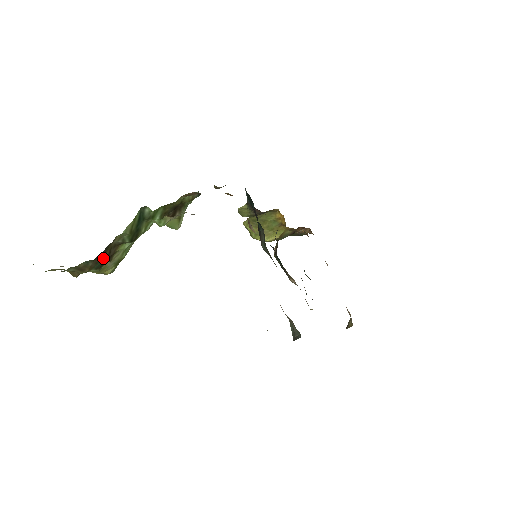
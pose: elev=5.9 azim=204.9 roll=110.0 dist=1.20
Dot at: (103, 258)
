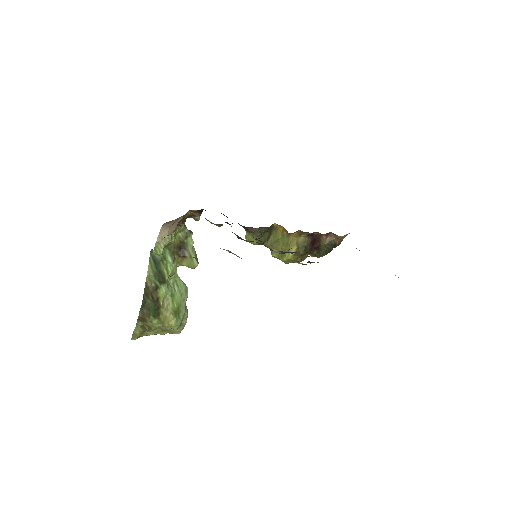
Dot at: (151, 304)
